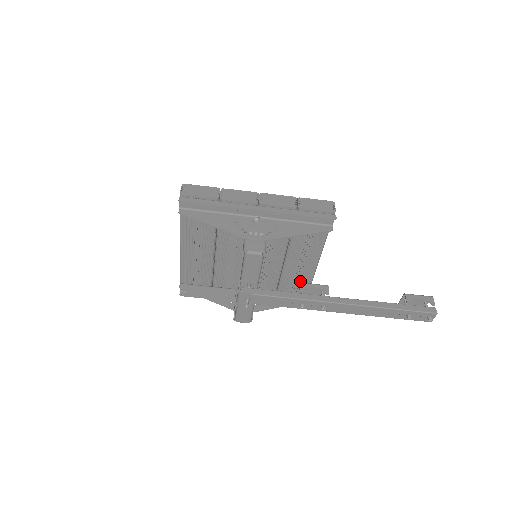
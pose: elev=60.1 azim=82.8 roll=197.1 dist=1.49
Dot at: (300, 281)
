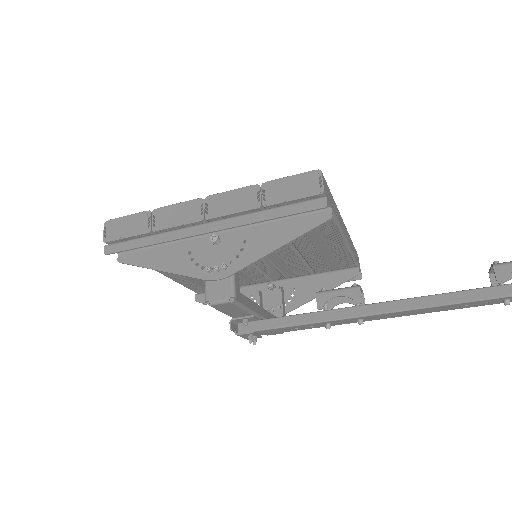
Dot at: (335, 258)
